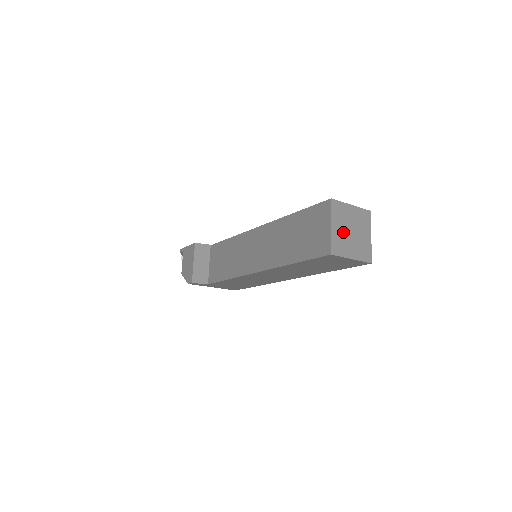
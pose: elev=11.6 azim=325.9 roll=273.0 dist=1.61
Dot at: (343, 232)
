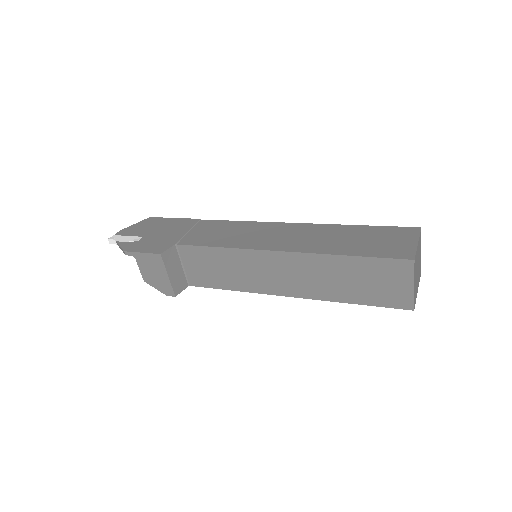
Dot at: (416, 278)
